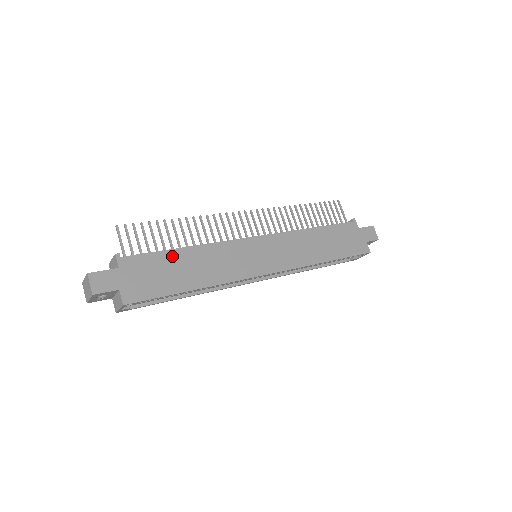
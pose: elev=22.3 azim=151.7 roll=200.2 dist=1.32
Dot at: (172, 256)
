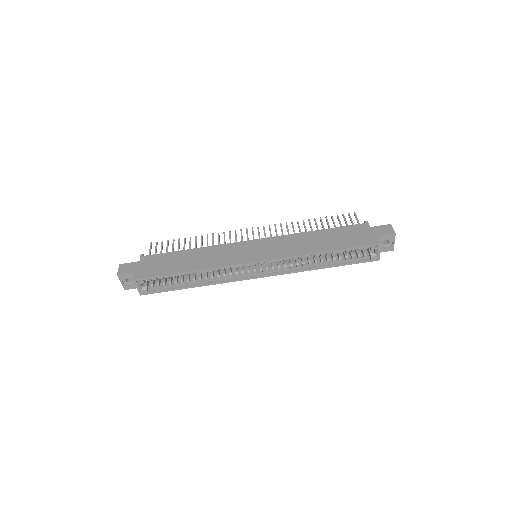
Dot at: (179, 254)
